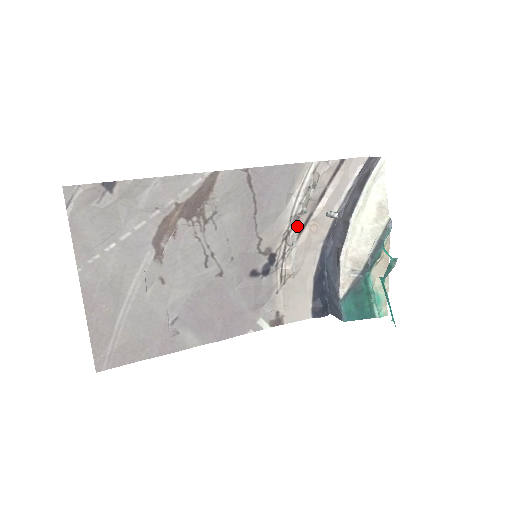
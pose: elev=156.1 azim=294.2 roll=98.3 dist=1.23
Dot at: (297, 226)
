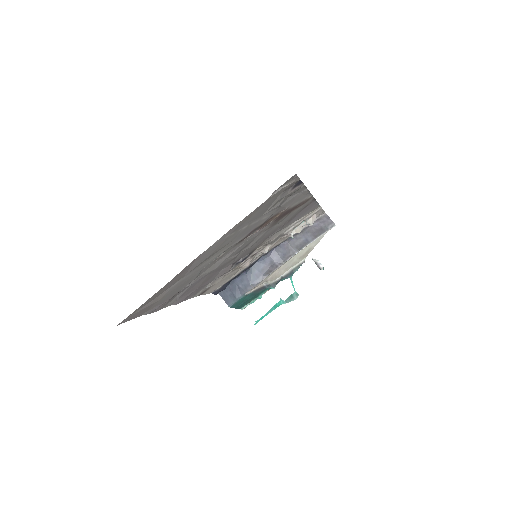
Dot at: (277, 240)
